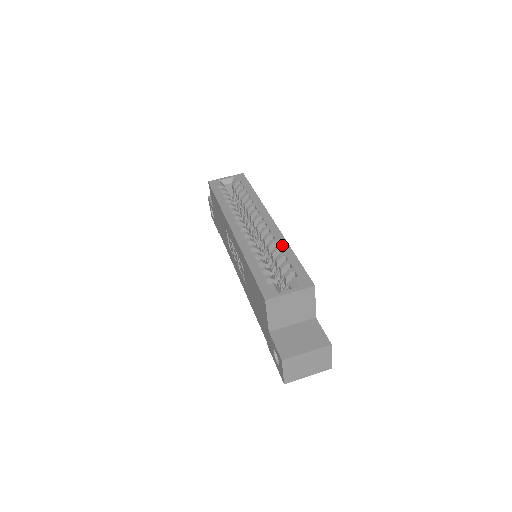
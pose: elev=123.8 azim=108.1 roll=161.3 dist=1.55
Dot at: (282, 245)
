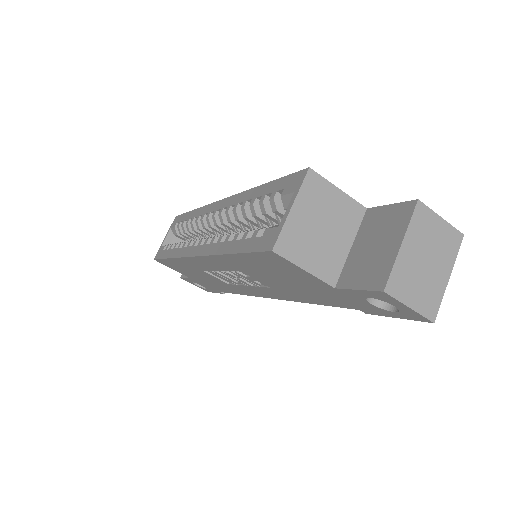
Dot at: (245, 198)
